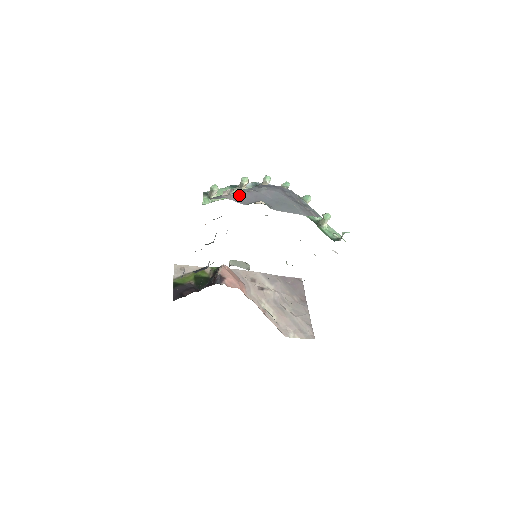
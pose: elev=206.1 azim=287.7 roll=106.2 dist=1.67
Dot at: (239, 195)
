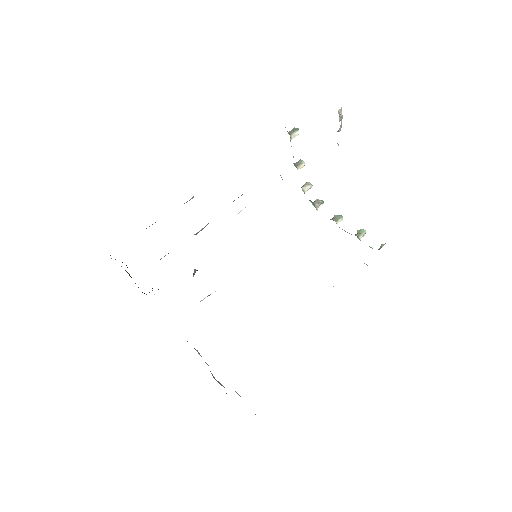
Dot at: (338, 131)
